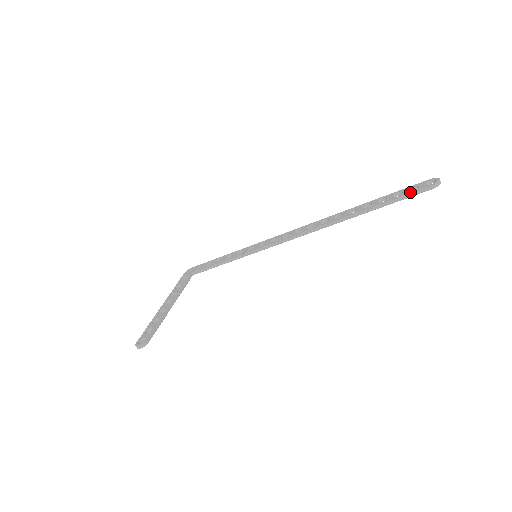
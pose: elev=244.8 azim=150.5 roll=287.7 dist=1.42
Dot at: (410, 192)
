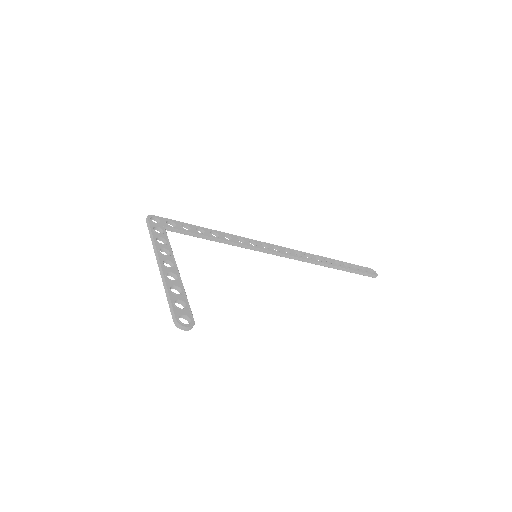
Dot at: (365, 272)
